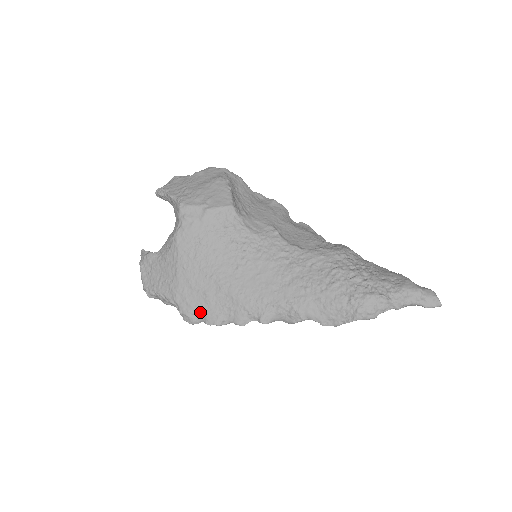
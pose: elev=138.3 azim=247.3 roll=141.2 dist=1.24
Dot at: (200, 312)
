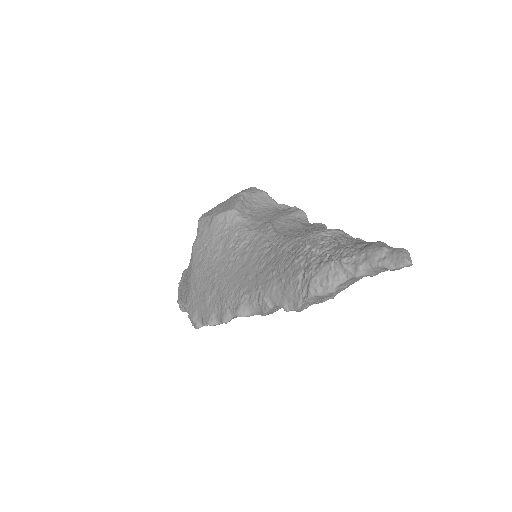
Dot at: (200, 314)
